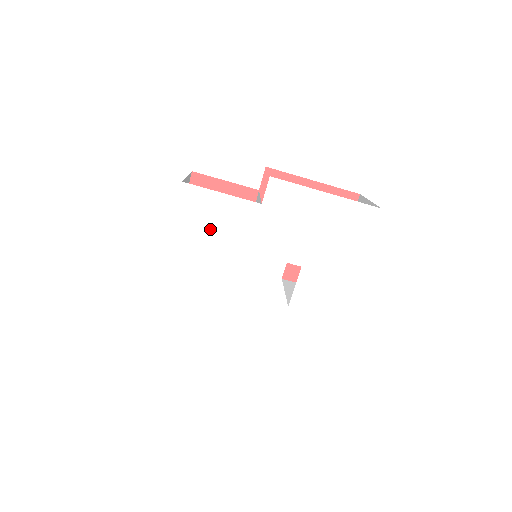
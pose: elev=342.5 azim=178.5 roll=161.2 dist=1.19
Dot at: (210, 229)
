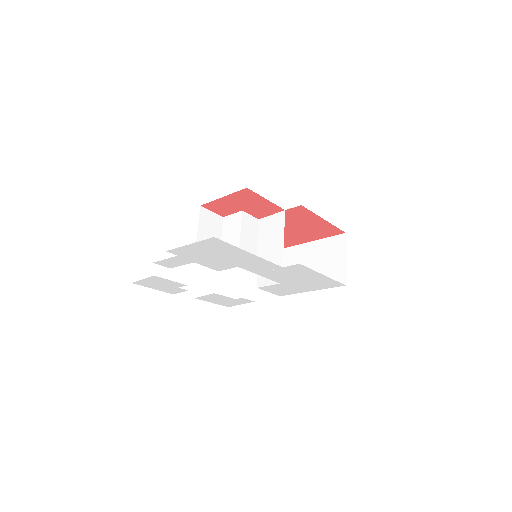
Dot at: (241, 263)
